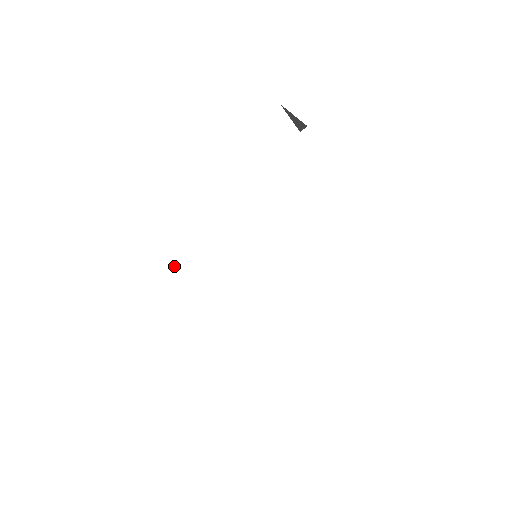
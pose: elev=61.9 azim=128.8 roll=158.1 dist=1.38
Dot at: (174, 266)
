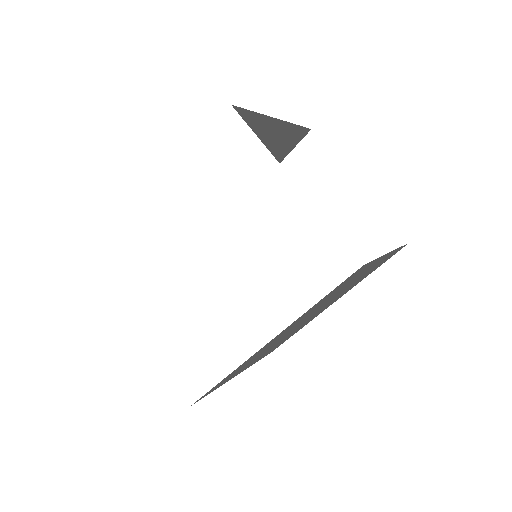
Dot at: (164, 264)
